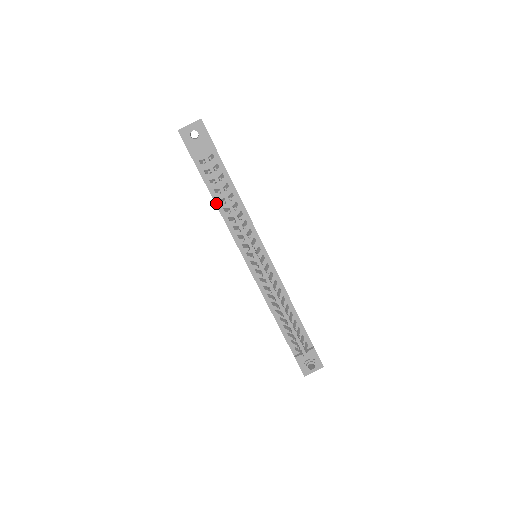
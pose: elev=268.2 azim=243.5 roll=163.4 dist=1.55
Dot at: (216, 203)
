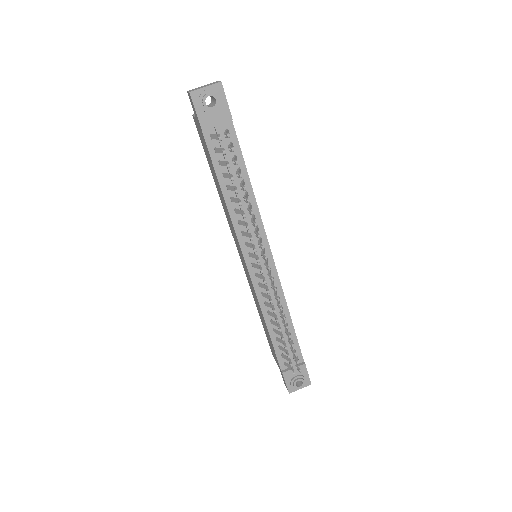
Dot at: (222, 190)
